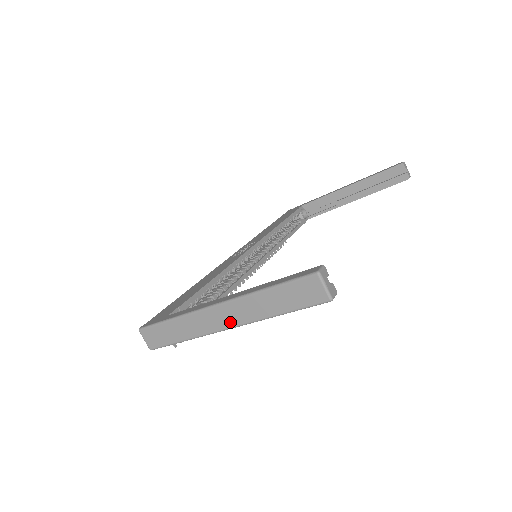
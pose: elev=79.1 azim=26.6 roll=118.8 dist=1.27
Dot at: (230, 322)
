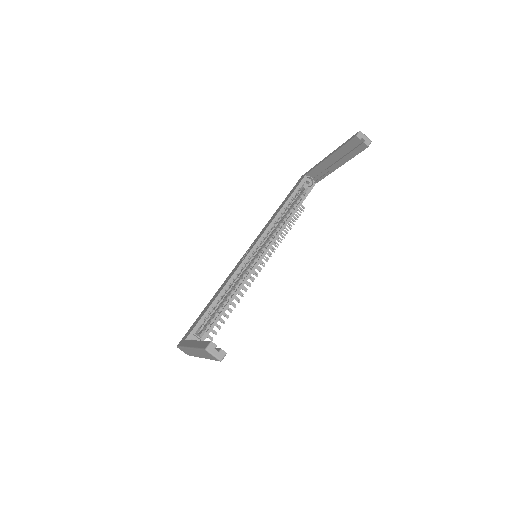
Dot at: (200, 356)
